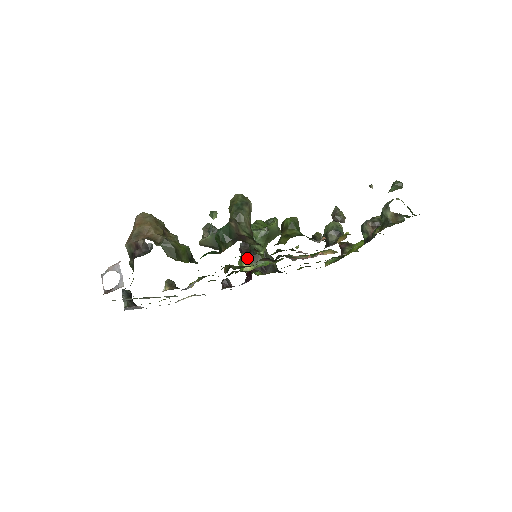
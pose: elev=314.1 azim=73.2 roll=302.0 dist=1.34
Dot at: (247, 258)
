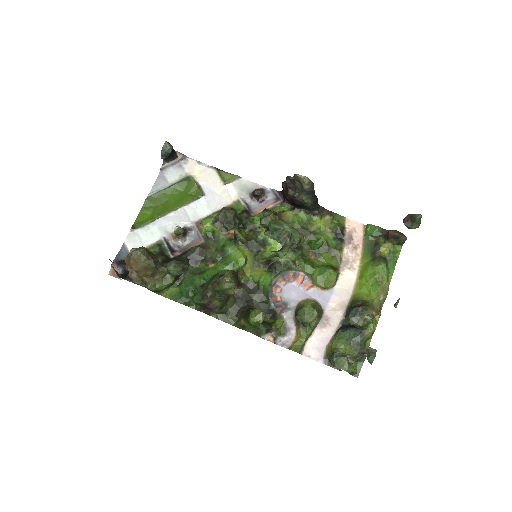
Dot at: (264, 227)
